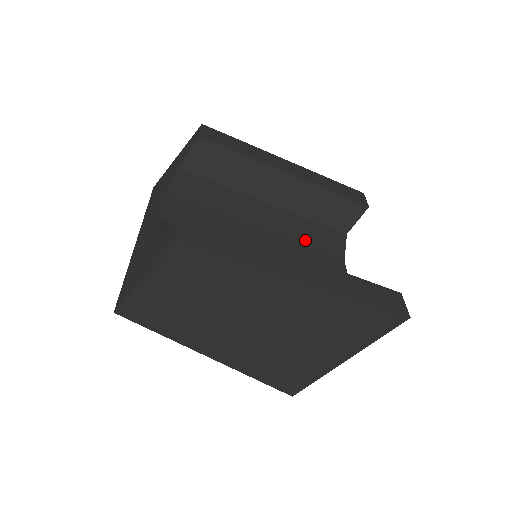
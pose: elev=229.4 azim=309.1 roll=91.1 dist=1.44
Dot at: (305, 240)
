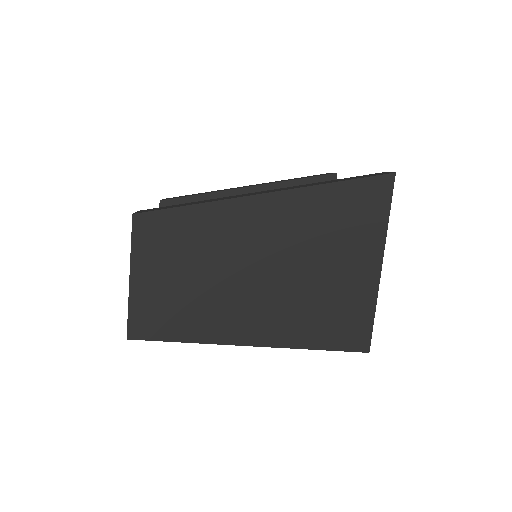
Dot at: occluded
